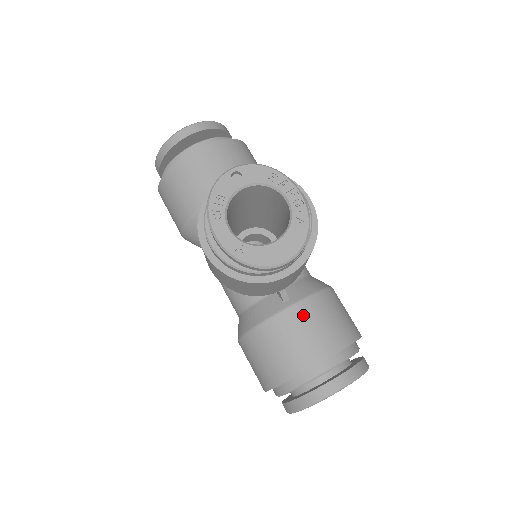
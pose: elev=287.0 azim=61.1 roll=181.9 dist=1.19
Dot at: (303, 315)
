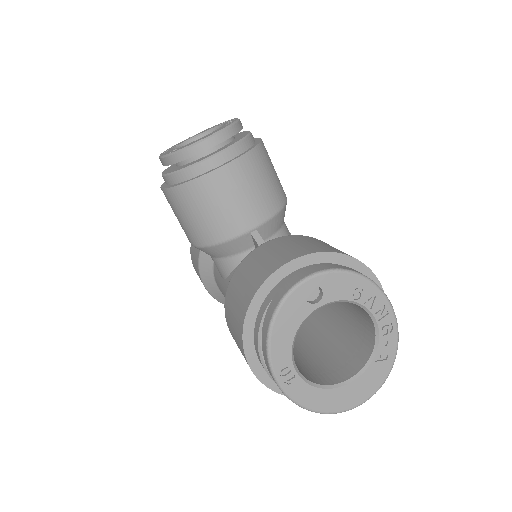
Dot at: (275, 243)
